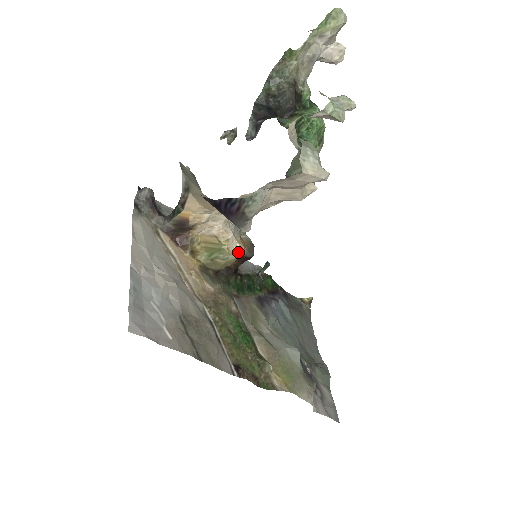
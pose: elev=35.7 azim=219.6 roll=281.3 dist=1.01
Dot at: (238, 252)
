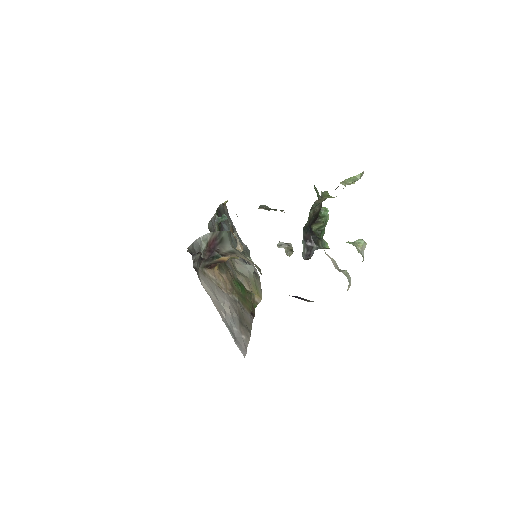
Dot at: occluded
